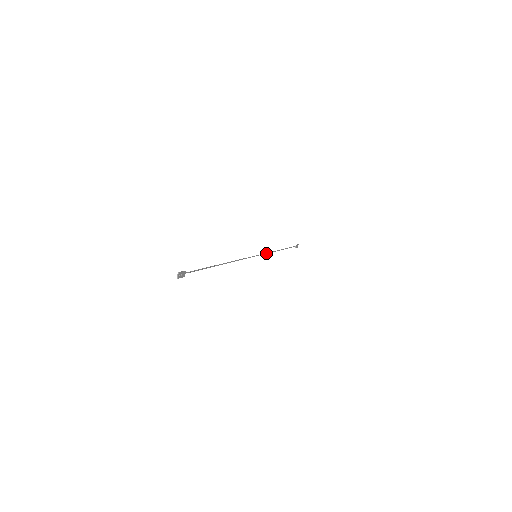
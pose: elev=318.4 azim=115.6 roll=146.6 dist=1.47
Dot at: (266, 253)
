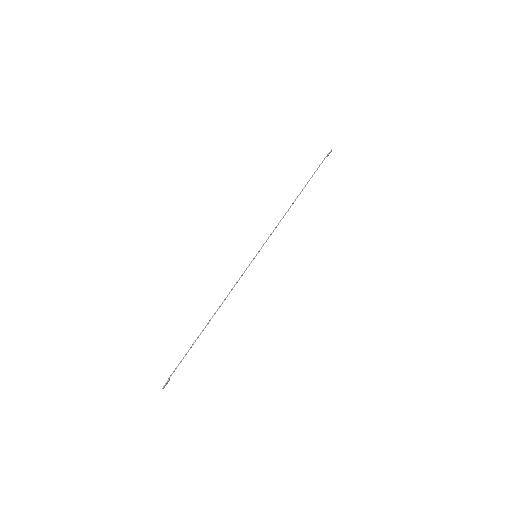
Dot at: occluded
